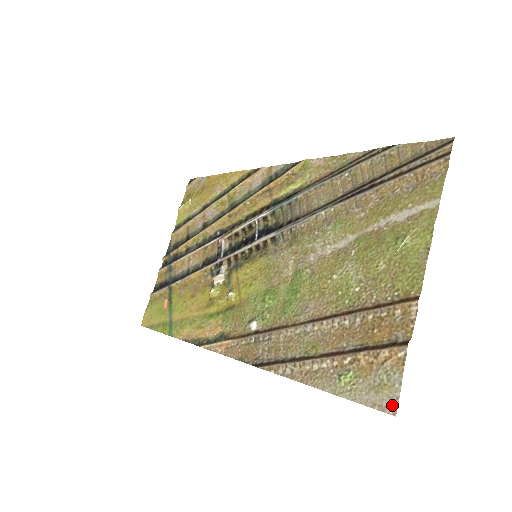
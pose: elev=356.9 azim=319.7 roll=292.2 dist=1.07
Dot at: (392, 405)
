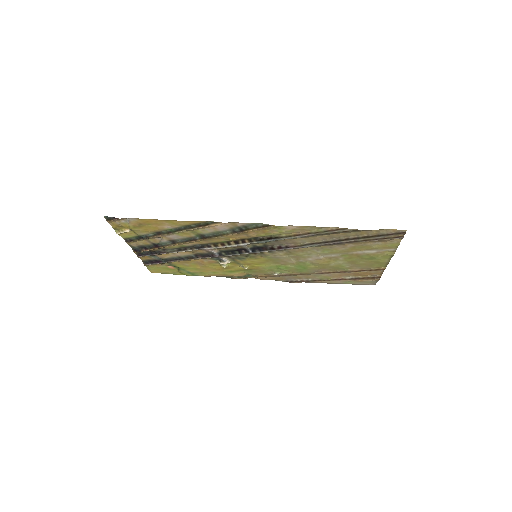
Dot at: (374, 284)
